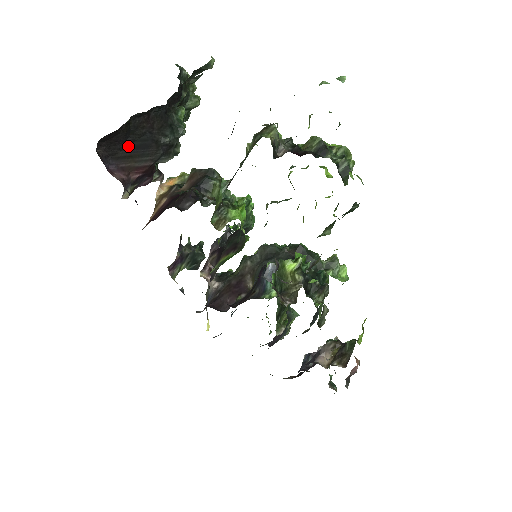
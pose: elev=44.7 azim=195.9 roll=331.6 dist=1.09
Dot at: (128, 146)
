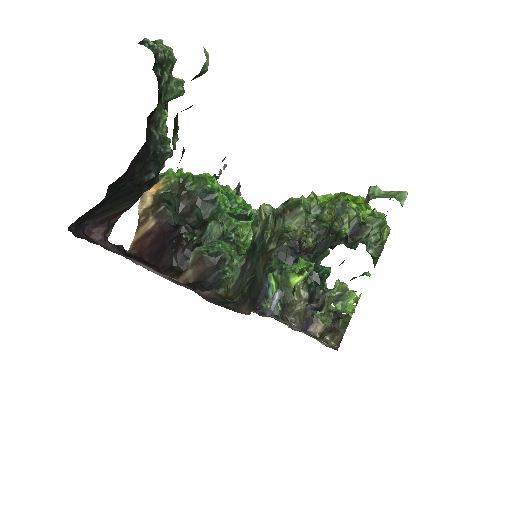
Dot at: (105, 202)
